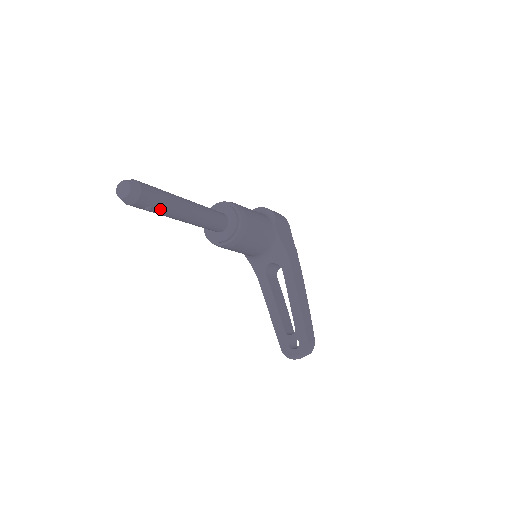
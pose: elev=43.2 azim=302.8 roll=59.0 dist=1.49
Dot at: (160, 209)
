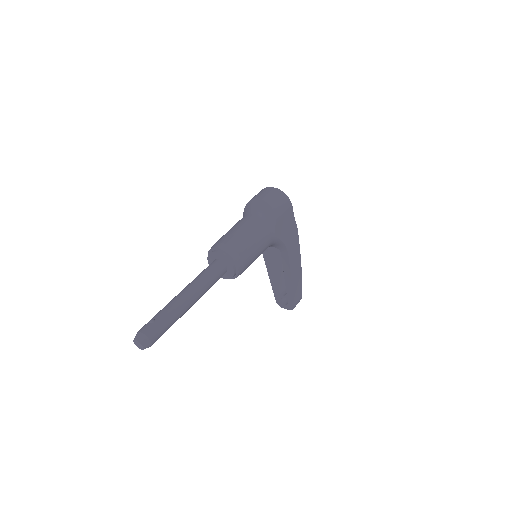
Dot at: occluded
